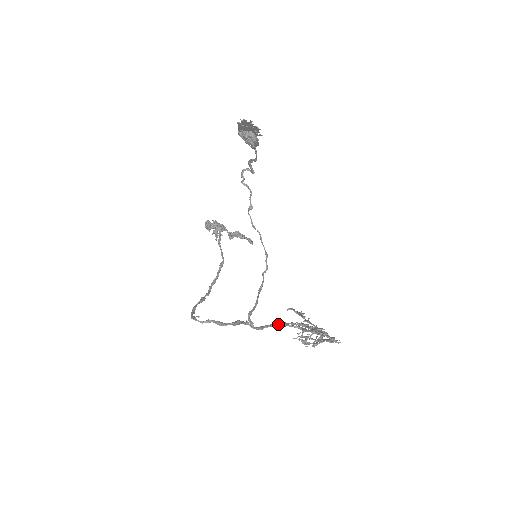
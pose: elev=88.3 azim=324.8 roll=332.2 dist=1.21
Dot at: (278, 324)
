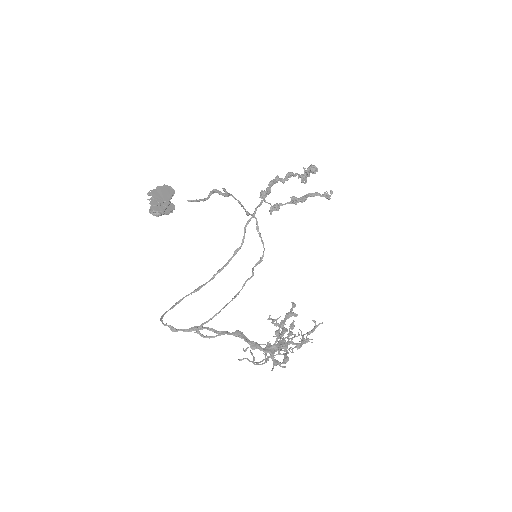
Dot at: (234, 334)
